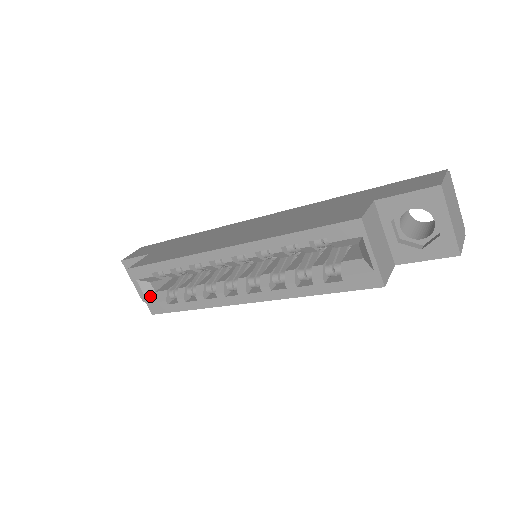
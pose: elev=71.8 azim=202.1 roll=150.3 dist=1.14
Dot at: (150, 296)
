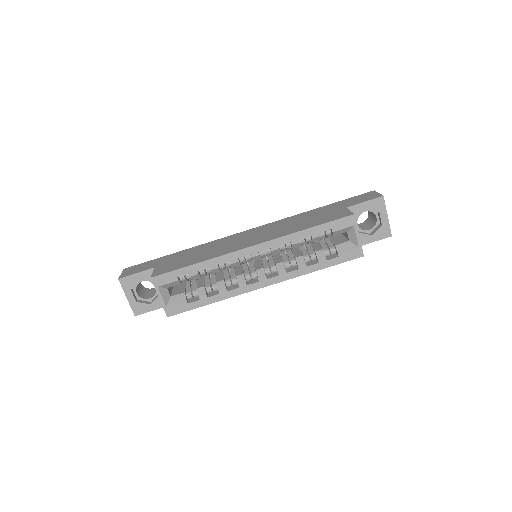
Dot at: (167, 300)
